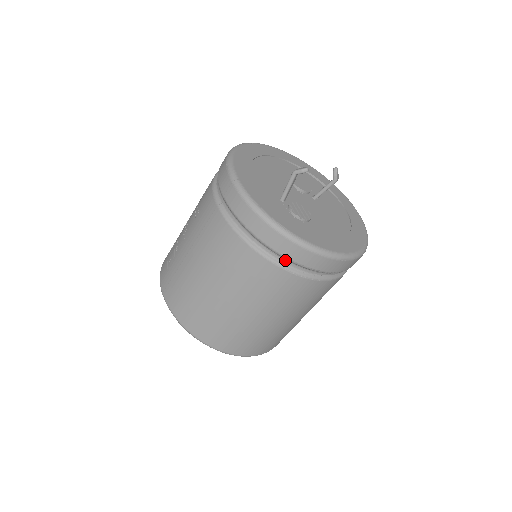
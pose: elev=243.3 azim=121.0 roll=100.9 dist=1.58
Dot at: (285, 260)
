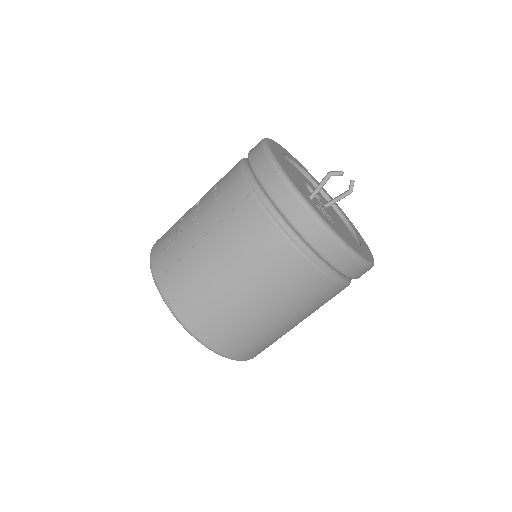
Dot at: (318, 257)
